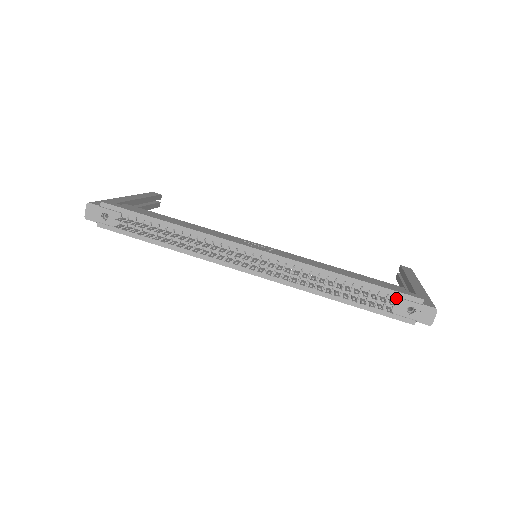
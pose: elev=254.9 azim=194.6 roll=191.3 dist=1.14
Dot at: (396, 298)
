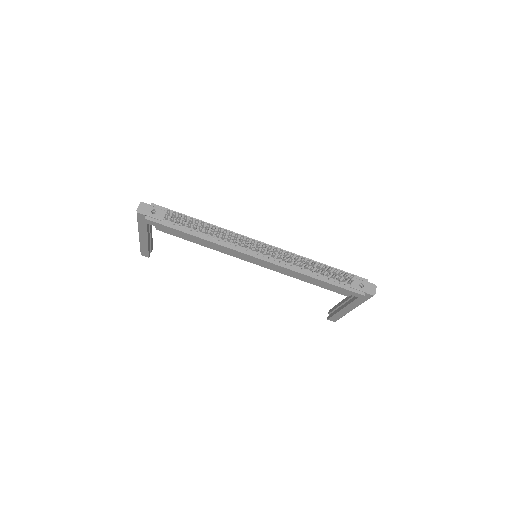
Dot at: occluded
